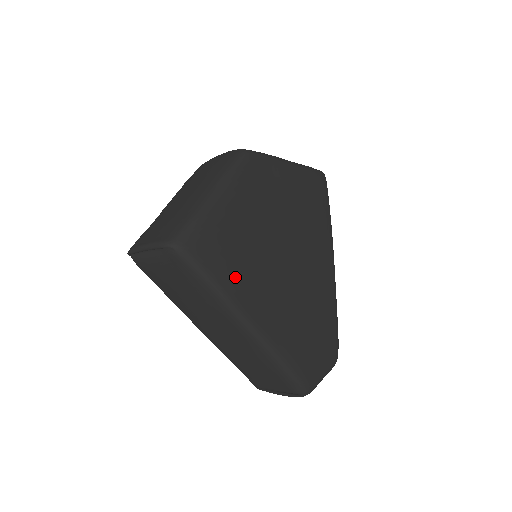
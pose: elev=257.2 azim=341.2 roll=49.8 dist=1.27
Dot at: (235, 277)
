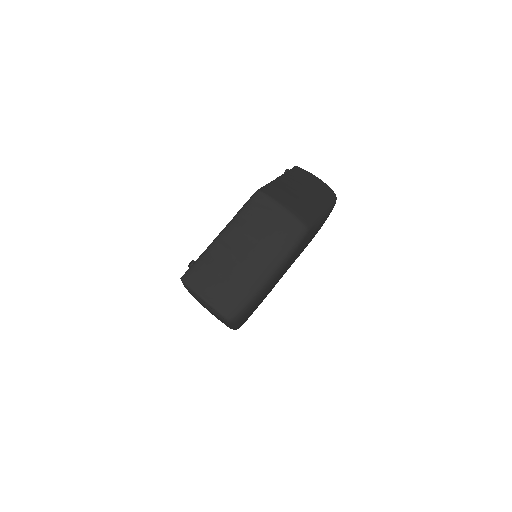
Dot at: occluded
